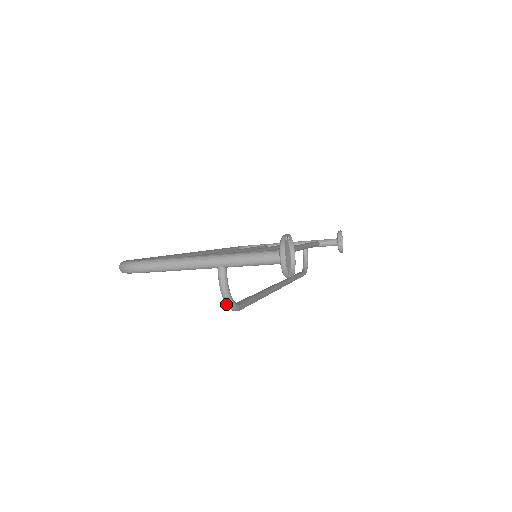
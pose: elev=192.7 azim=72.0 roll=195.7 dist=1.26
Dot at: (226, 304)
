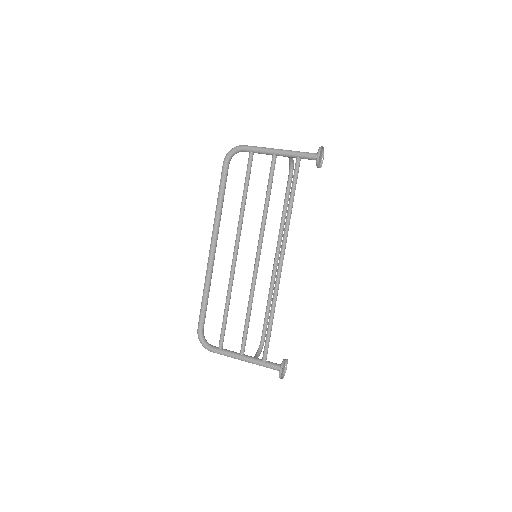
Dot at: occluded
